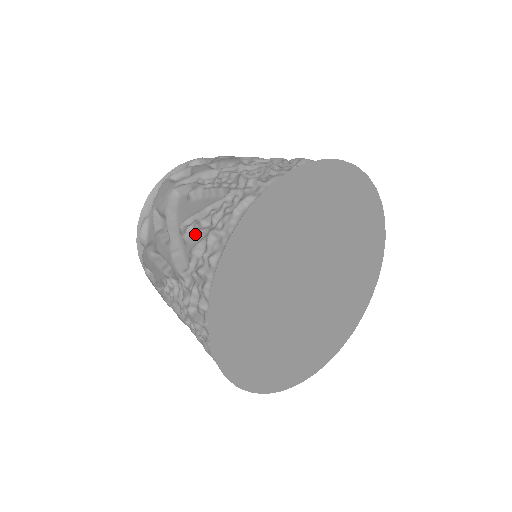
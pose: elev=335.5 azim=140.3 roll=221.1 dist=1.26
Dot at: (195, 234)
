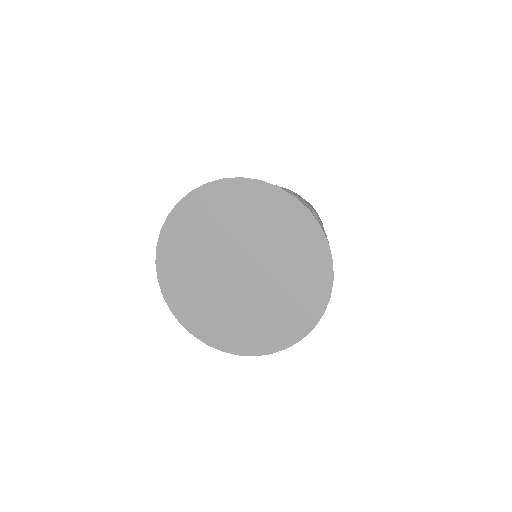
Dot at: occluded
